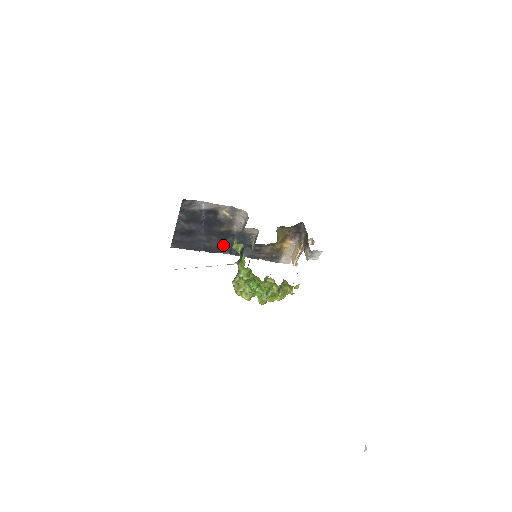
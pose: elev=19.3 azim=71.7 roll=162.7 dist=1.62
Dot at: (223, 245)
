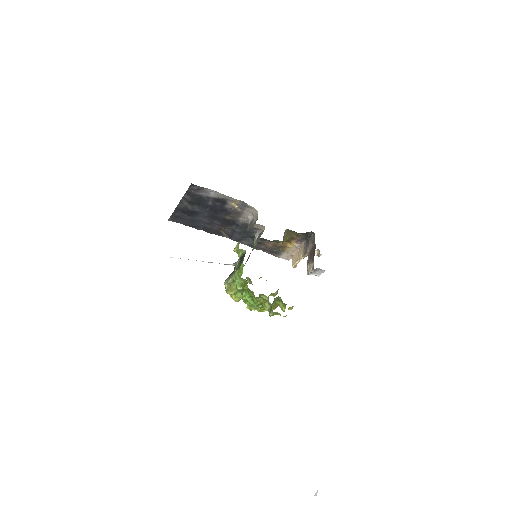
Dot at: (224, 229)
